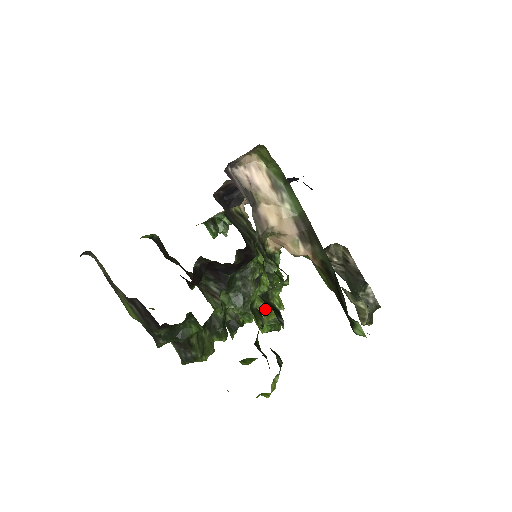
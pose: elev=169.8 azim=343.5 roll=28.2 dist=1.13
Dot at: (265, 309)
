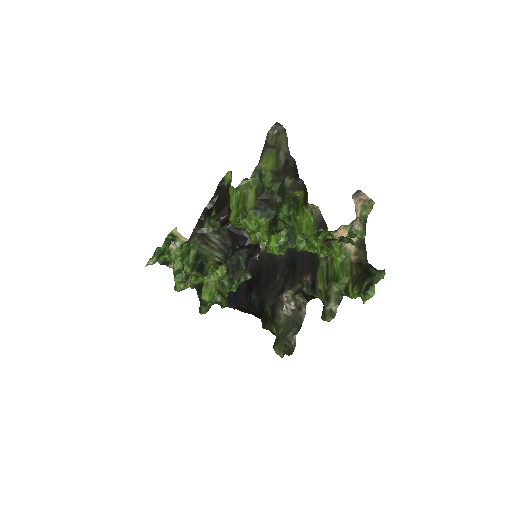
Dot at: (220, 288)
